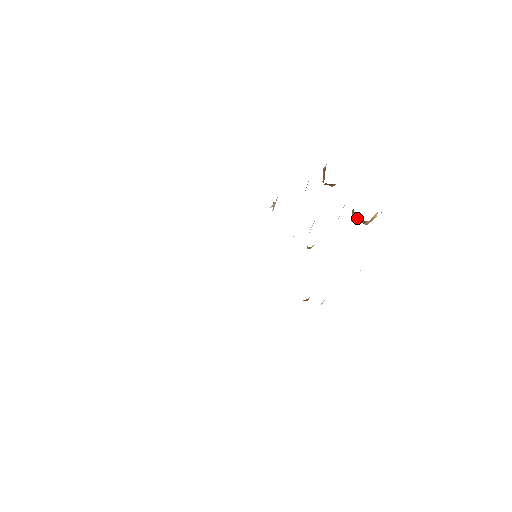
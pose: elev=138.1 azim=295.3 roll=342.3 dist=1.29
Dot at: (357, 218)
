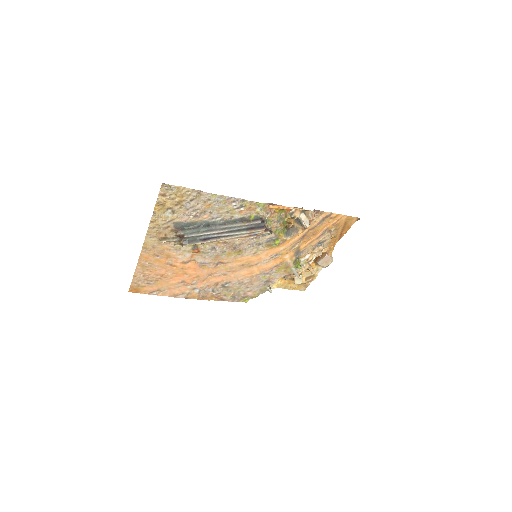
Dot at: (320, 259)
